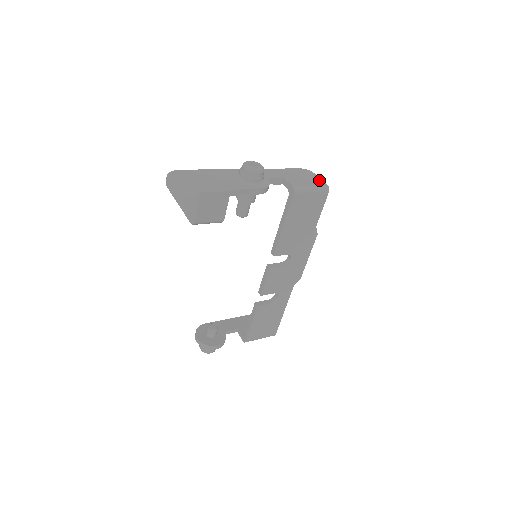
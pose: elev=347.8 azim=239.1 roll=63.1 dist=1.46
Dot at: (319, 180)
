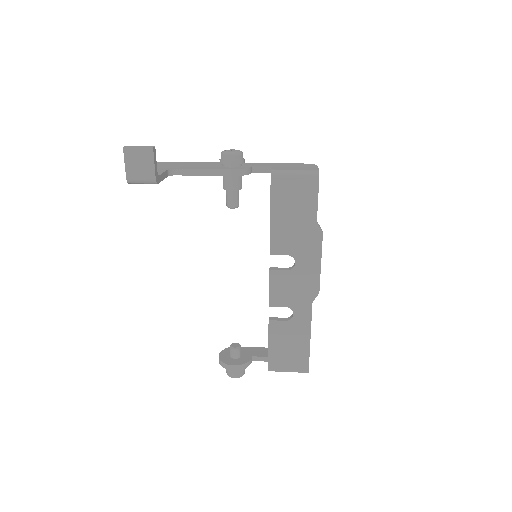
Dot at: (314, 168)
